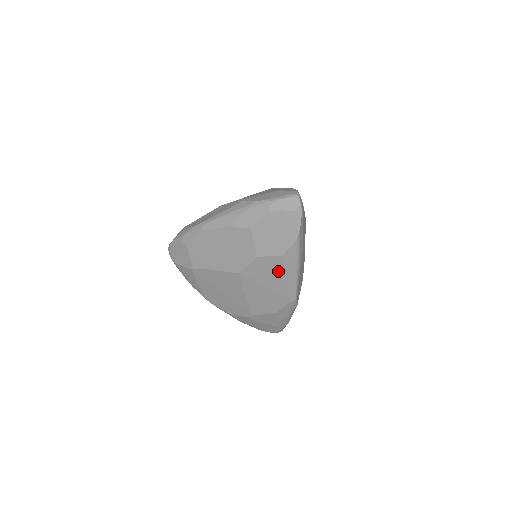
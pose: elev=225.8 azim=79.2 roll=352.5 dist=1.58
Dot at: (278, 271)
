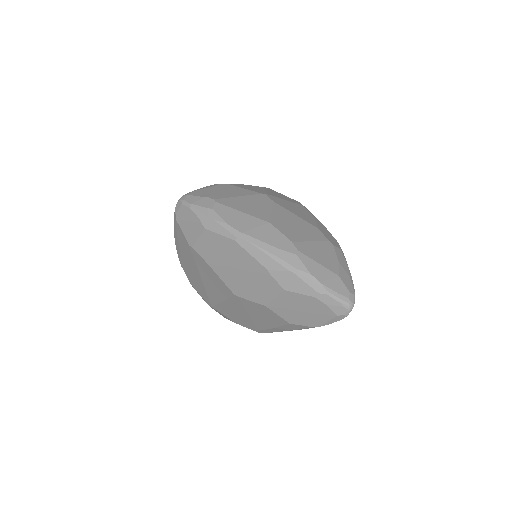
Dot at: (272, 321)
